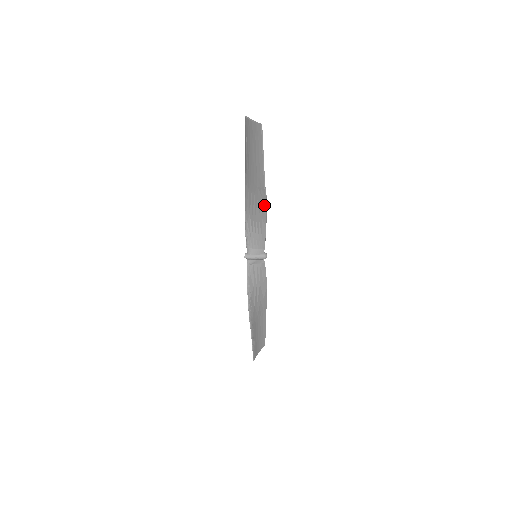
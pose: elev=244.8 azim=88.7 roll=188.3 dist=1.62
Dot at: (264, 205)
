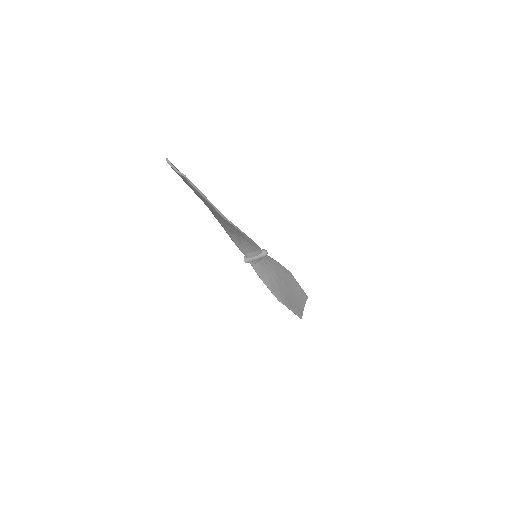
Dot at: (235, 228)
